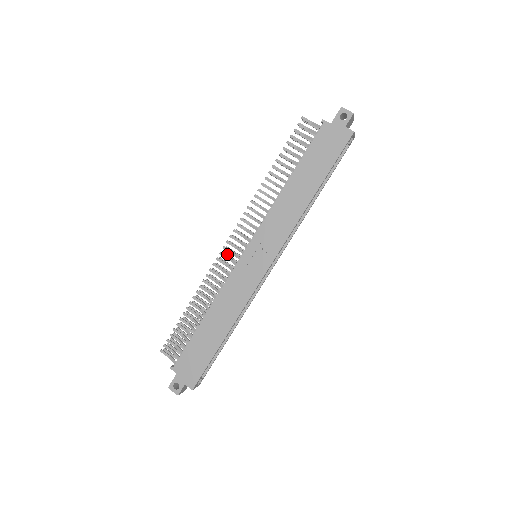
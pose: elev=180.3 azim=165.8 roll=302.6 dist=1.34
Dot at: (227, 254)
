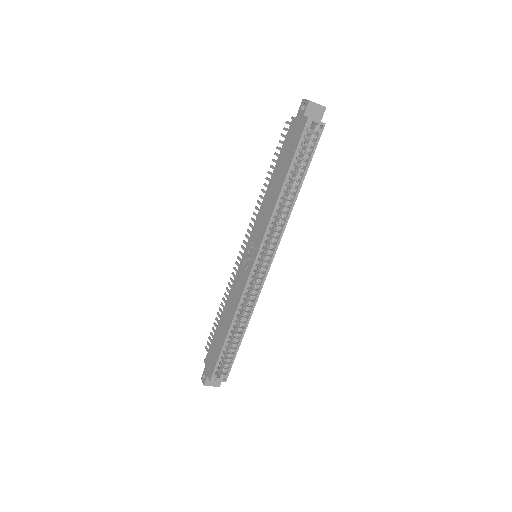
Dot at: occluded
